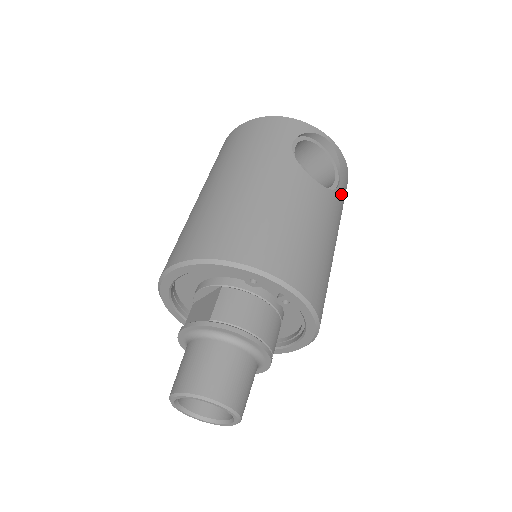
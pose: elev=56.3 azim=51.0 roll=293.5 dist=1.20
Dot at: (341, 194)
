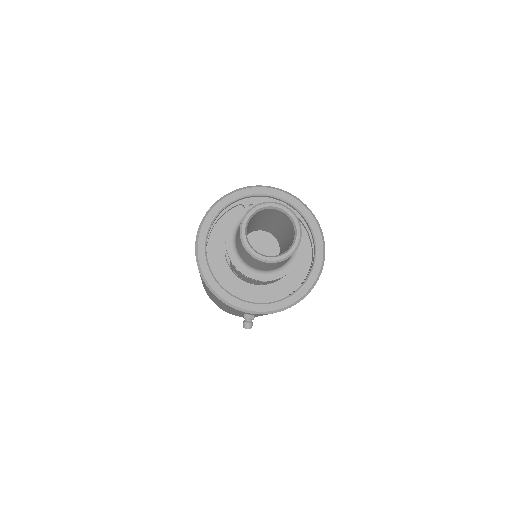
Dot at: occluded
